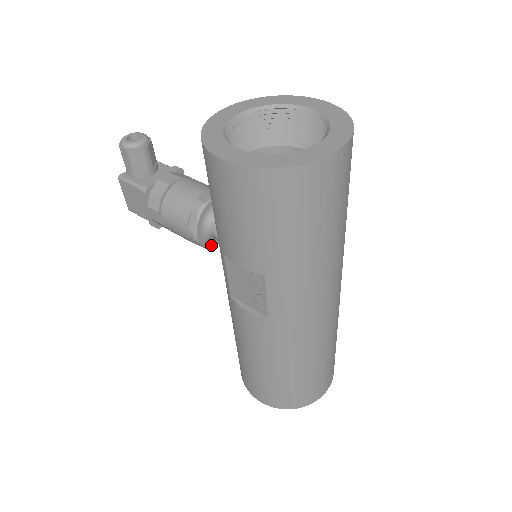
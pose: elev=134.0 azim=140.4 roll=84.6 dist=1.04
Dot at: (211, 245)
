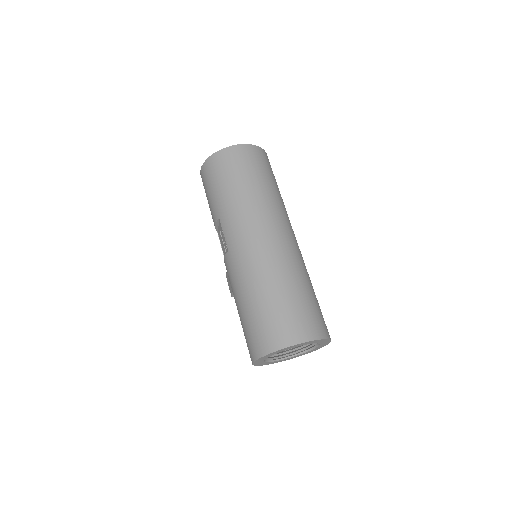
Dot at: occluded
